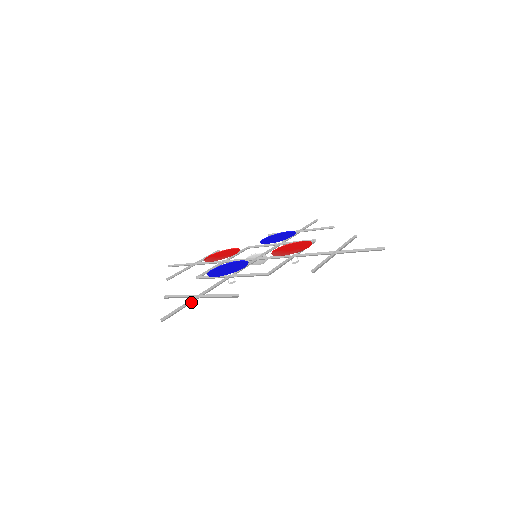
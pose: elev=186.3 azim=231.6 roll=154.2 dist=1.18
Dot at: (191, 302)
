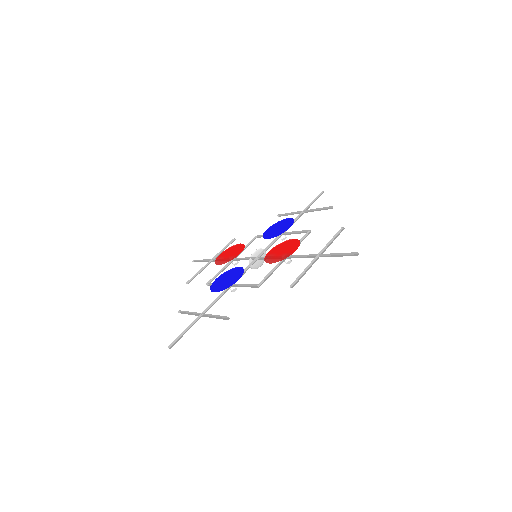
Dot at: (195, 322)
